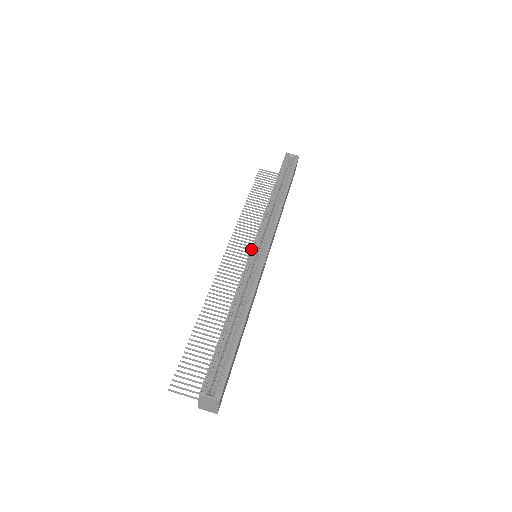
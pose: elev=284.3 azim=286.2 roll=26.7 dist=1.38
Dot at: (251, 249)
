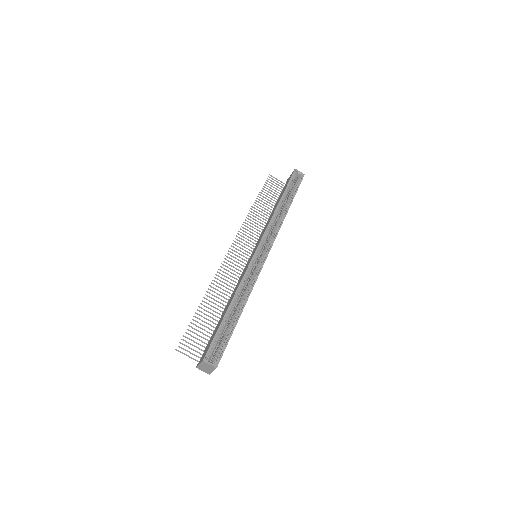
Dot at: (255, 252)
